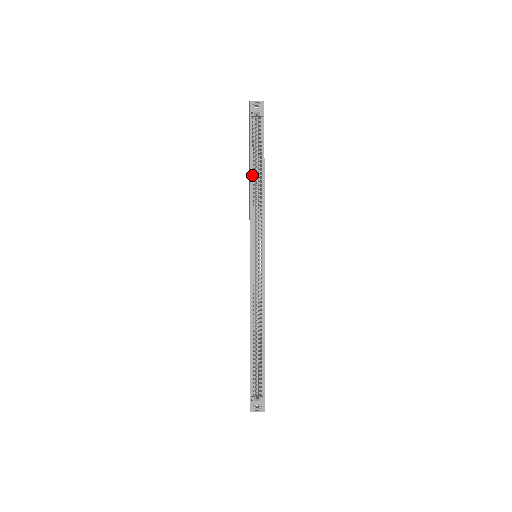
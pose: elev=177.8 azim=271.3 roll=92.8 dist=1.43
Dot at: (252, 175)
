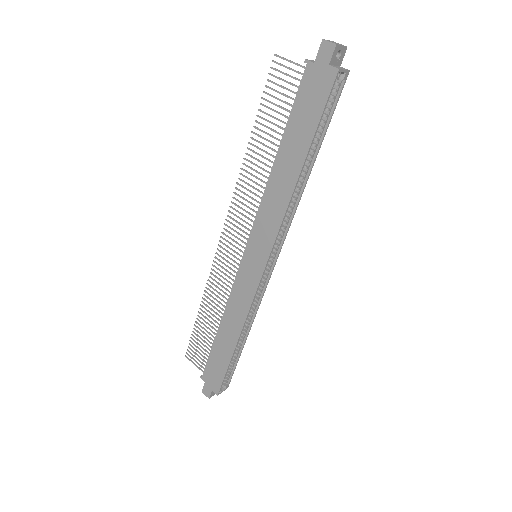
Dot at: (301, 168)
